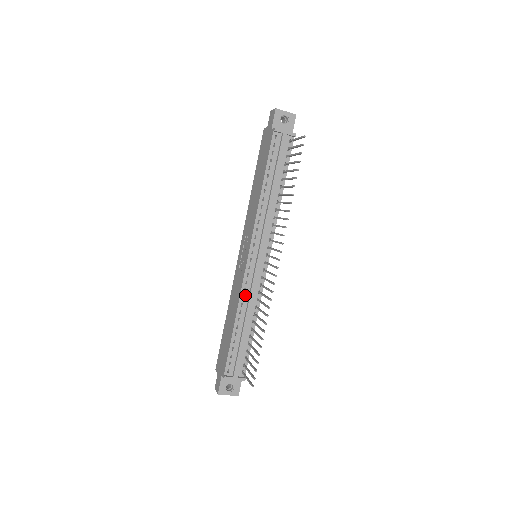
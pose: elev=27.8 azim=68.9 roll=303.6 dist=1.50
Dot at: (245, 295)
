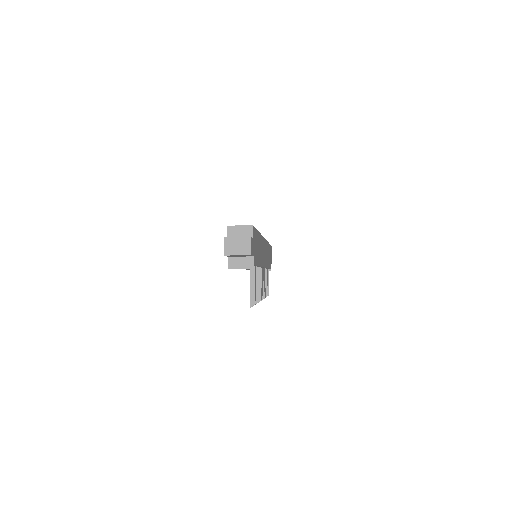
Dot at: occluded
